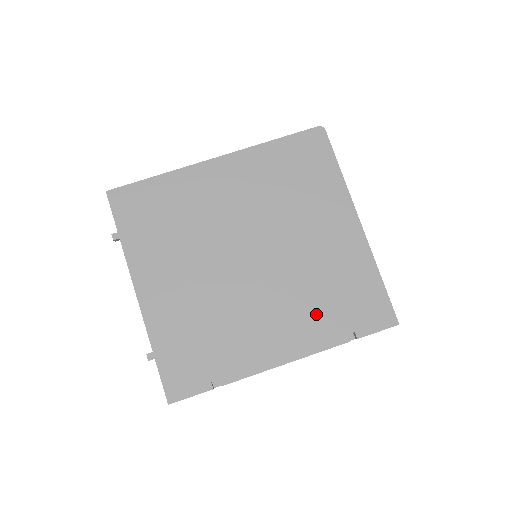
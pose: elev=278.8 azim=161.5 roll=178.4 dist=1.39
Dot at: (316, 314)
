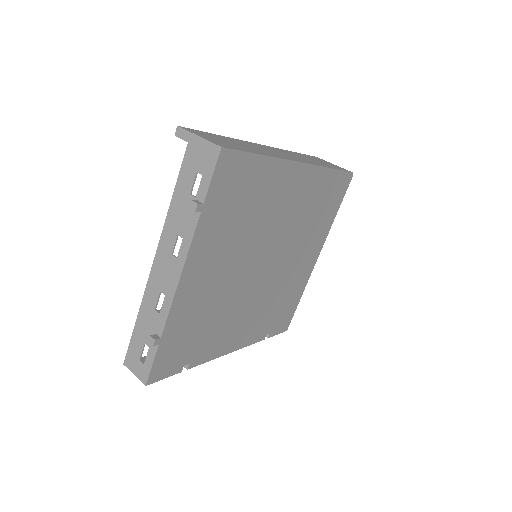
Dot at: (264, 319)
